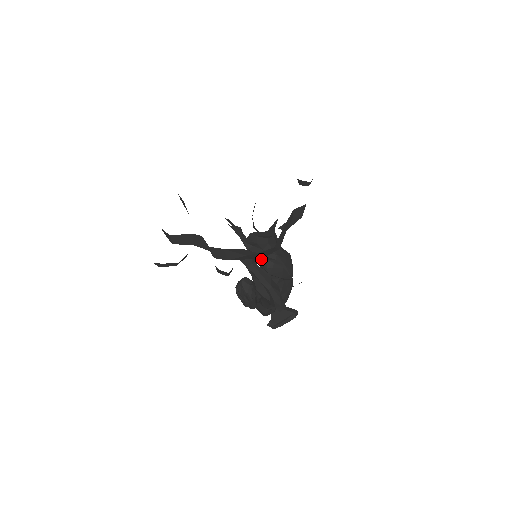
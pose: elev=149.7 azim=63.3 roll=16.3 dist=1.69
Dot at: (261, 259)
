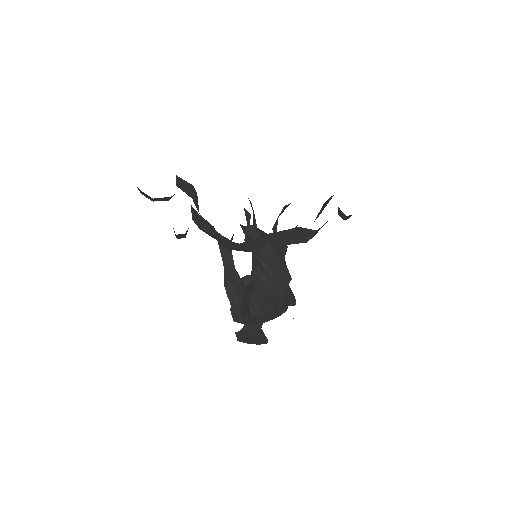
Dot at: (256, 261)
